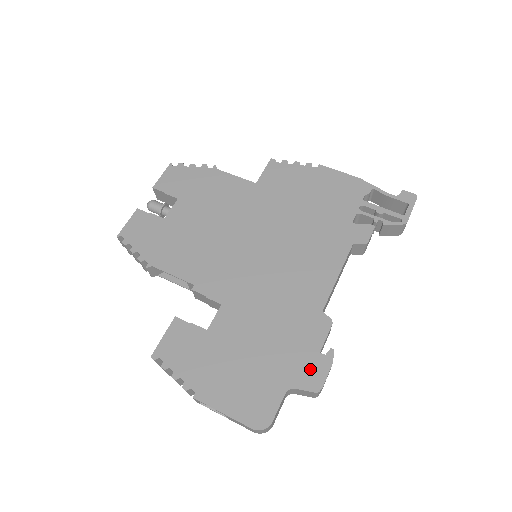
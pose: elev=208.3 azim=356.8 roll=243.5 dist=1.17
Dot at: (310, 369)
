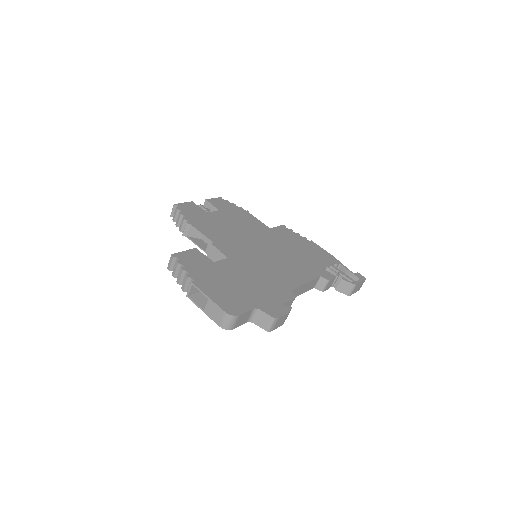
Dot at: (274, 307)
